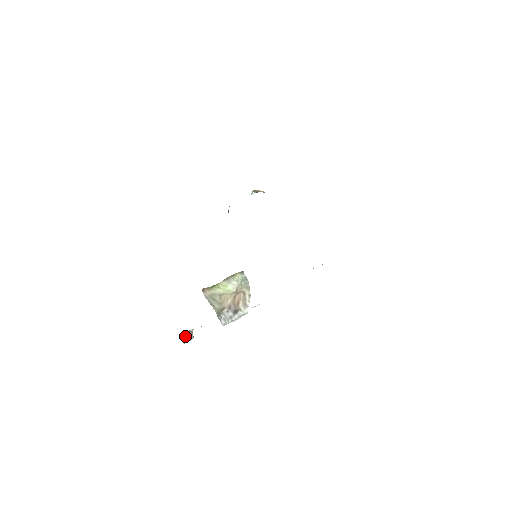
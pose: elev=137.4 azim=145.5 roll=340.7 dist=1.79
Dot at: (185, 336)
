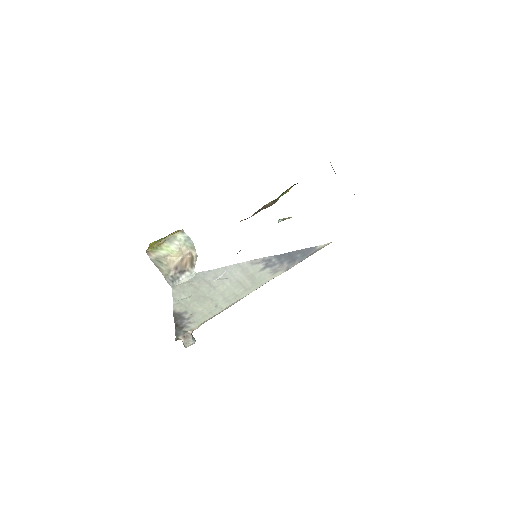
Dot at: (184, 339)
